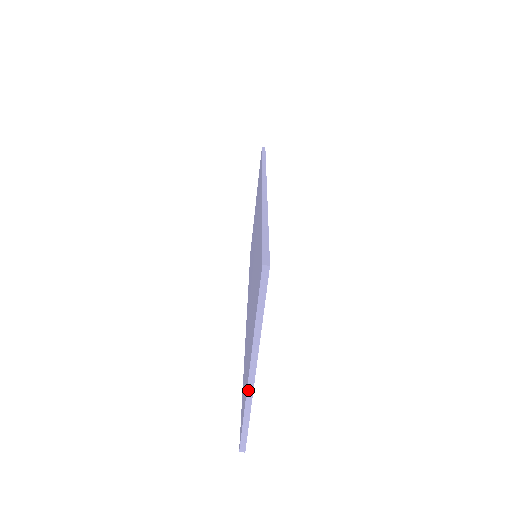
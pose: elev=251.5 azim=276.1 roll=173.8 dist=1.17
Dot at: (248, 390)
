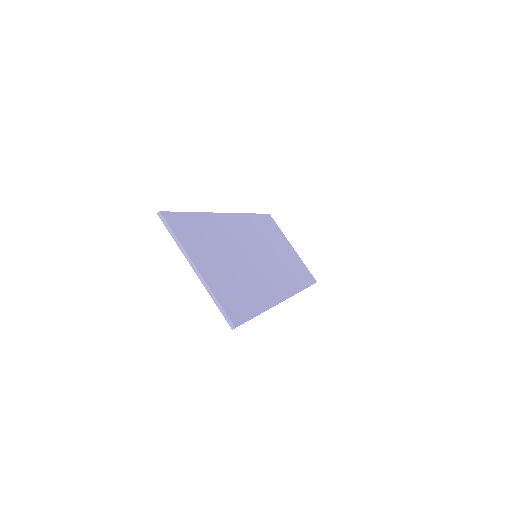
Dot at: (203, 284)
